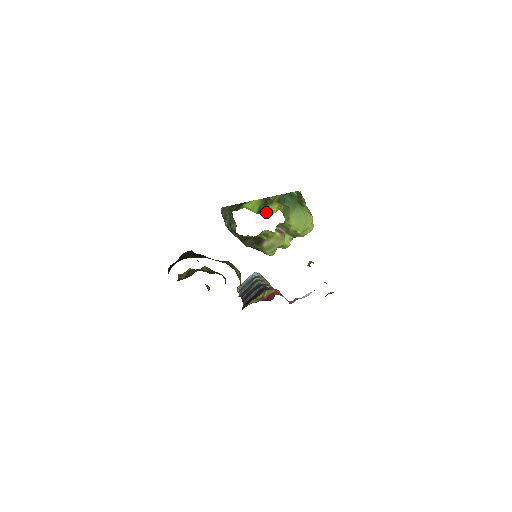
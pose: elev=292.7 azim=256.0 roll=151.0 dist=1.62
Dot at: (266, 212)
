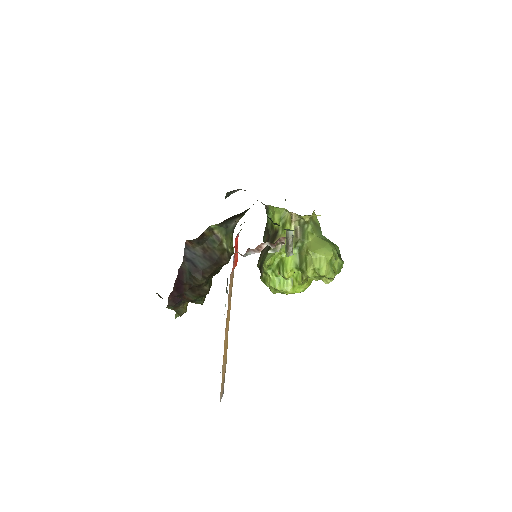
Dot at: occluded
